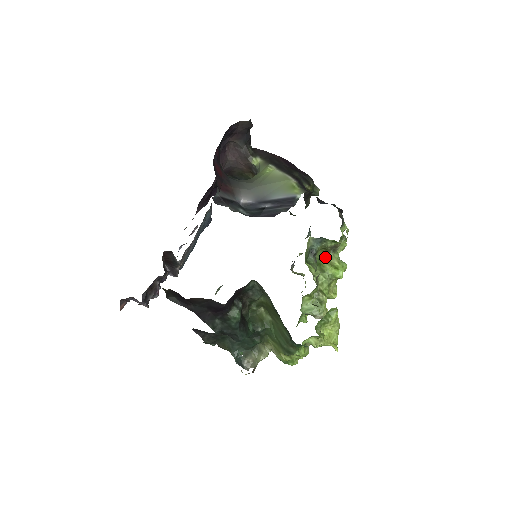
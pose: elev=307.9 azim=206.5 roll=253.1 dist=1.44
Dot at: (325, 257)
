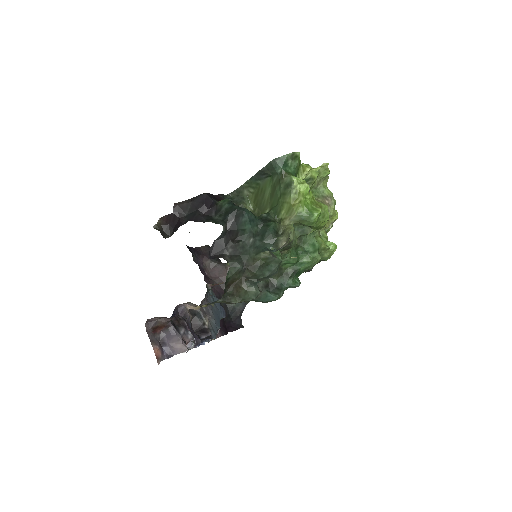
Dot at: occluded
